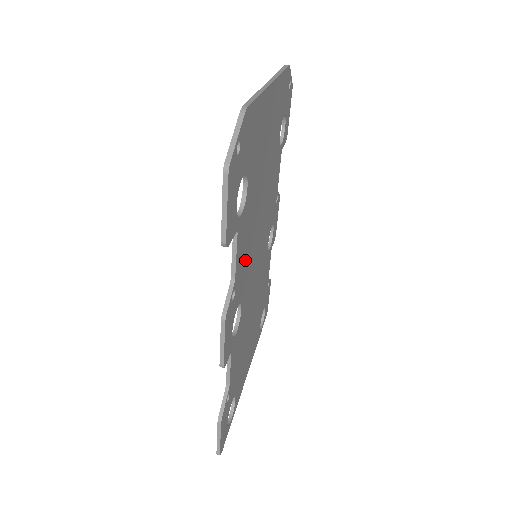
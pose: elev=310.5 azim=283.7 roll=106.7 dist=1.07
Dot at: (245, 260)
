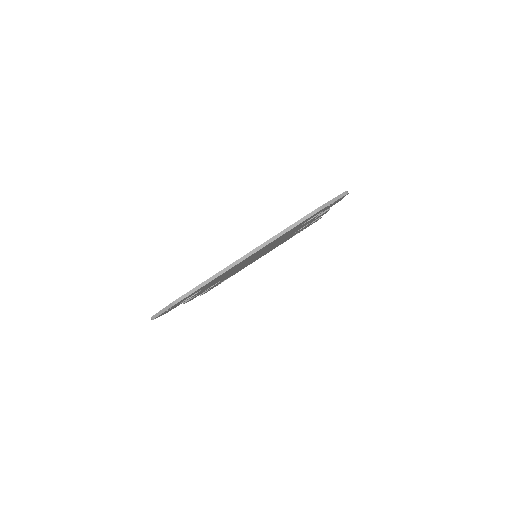
Dot at: occluded
